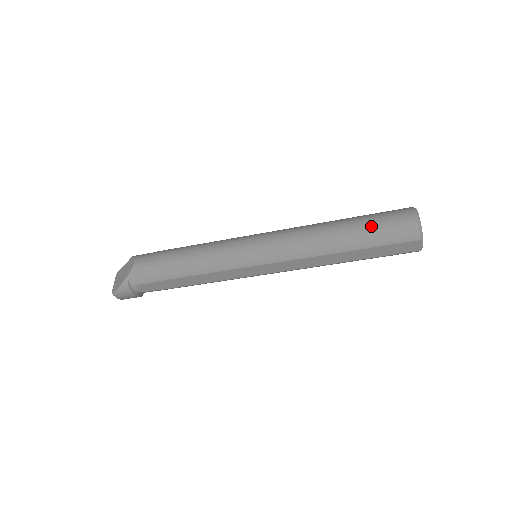
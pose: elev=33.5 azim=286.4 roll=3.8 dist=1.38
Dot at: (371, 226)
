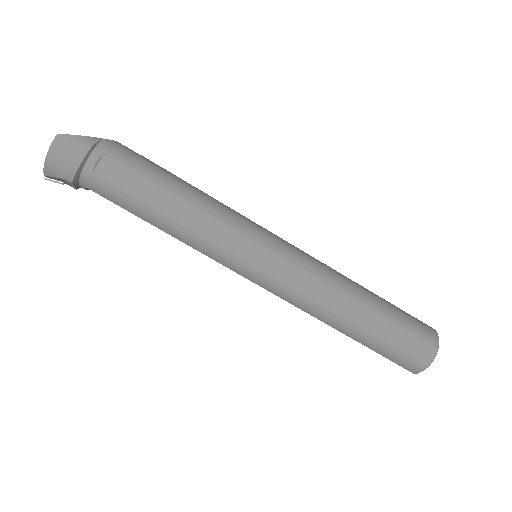
Dot at: (395, 306)
